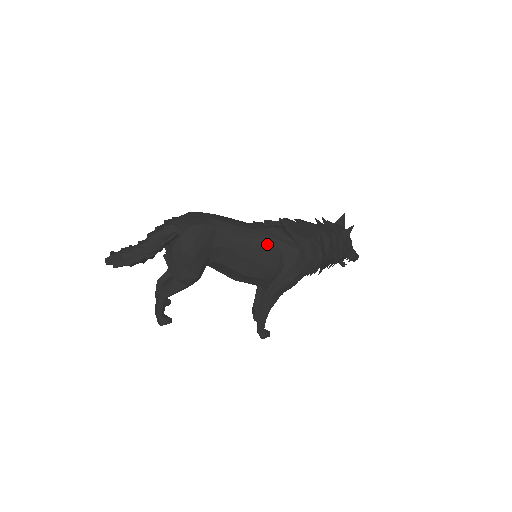
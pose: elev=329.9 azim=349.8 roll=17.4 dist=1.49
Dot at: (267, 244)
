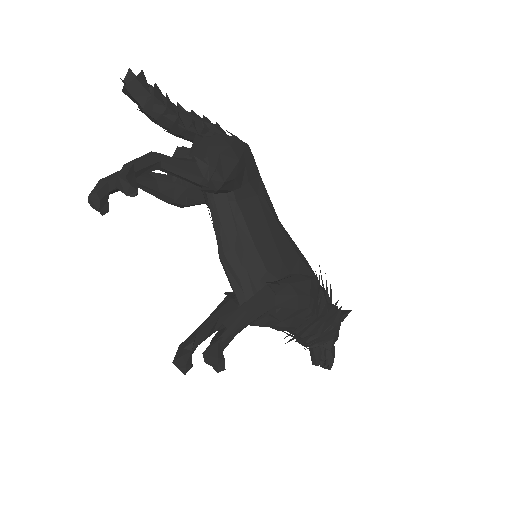
Dot at: (290, 240)
